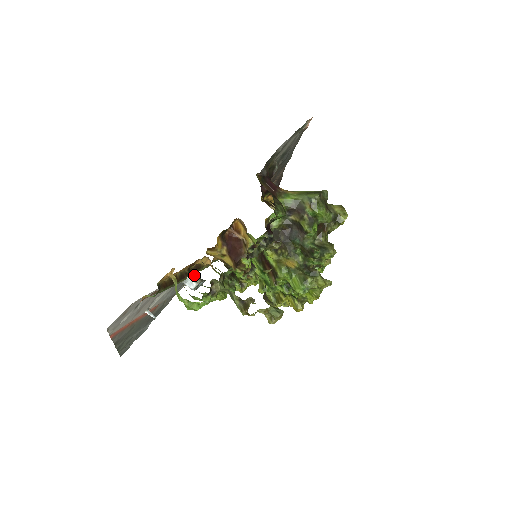
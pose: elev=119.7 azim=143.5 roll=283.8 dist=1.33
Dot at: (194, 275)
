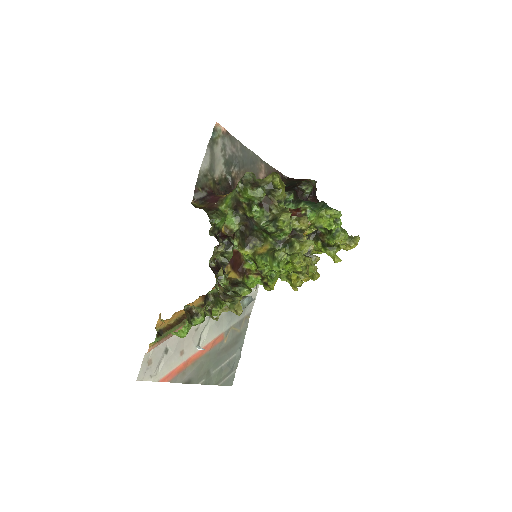
Dot at: occluded
